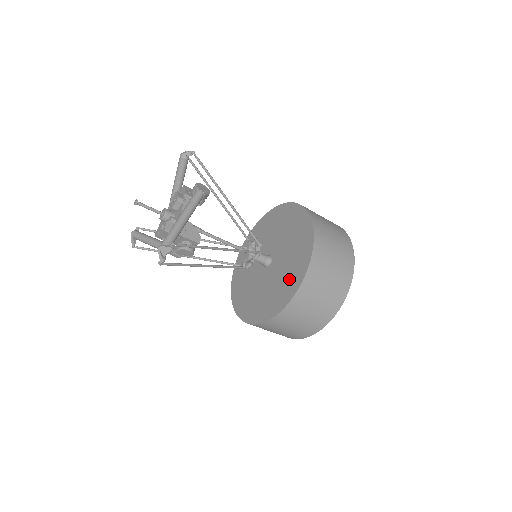
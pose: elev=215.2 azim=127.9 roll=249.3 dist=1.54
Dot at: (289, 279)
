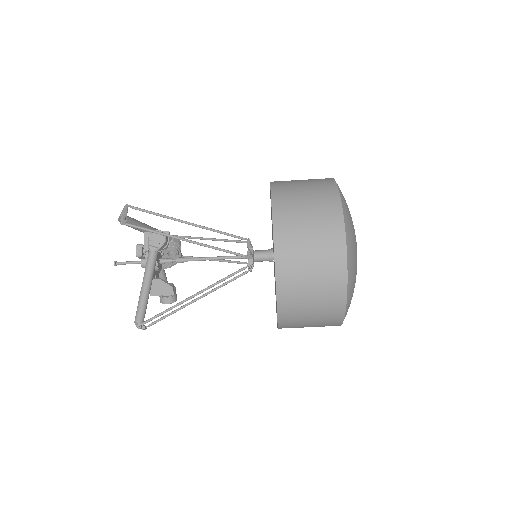
Dot at: occluded
